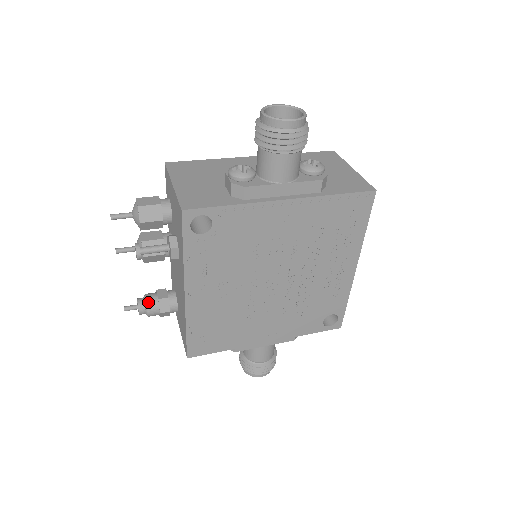
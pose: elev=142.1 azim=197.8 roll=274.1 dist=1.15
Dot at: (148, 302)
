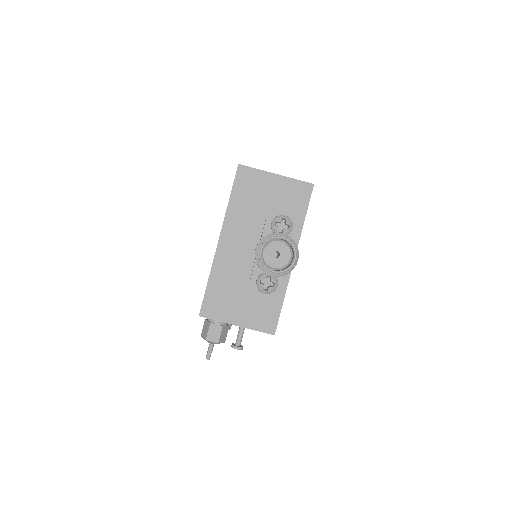
Dot at: occluded
